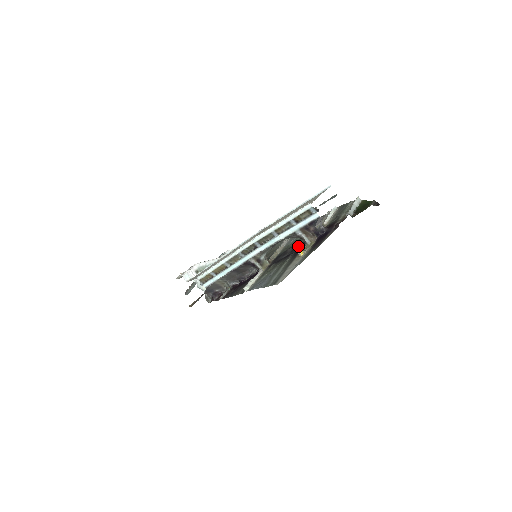
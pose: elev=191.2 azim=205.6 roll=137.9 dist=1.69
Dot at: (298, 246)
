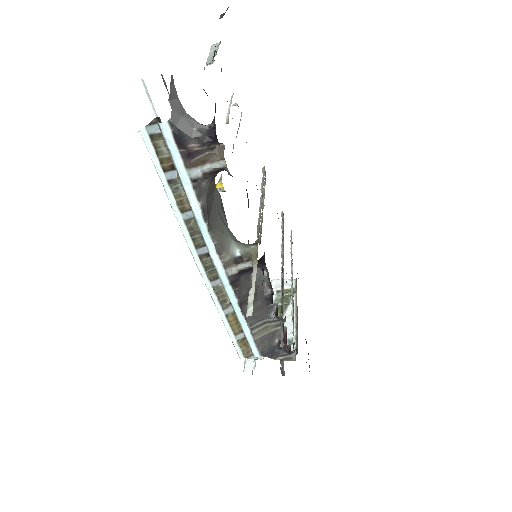
Dot at: occluded
